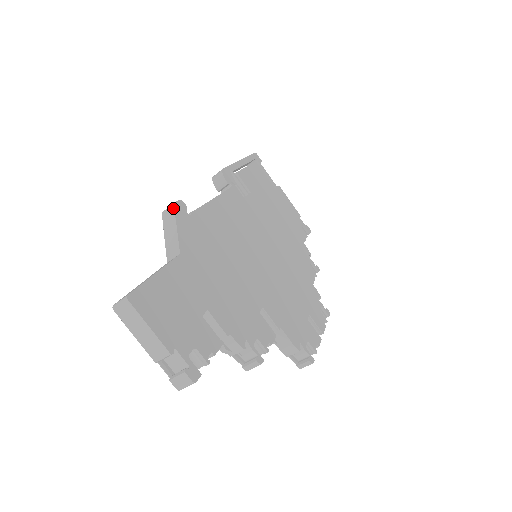
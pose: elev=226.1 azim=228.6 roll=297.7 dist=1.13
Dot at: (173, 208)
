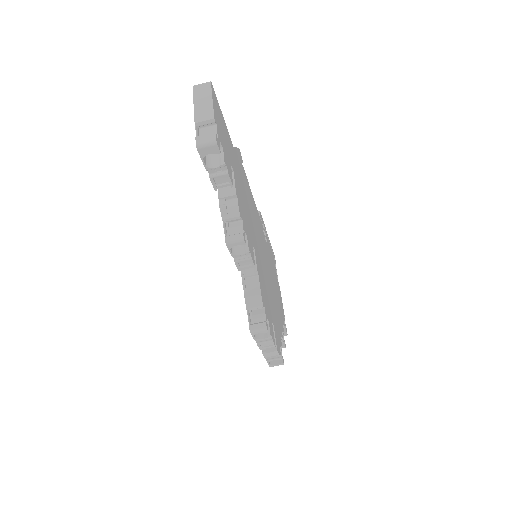
Dot at: occluded
